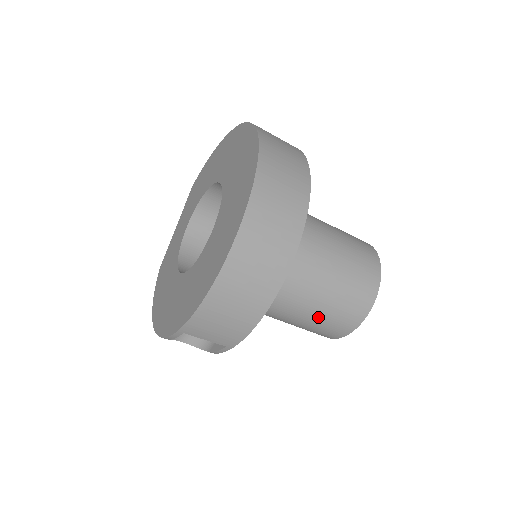
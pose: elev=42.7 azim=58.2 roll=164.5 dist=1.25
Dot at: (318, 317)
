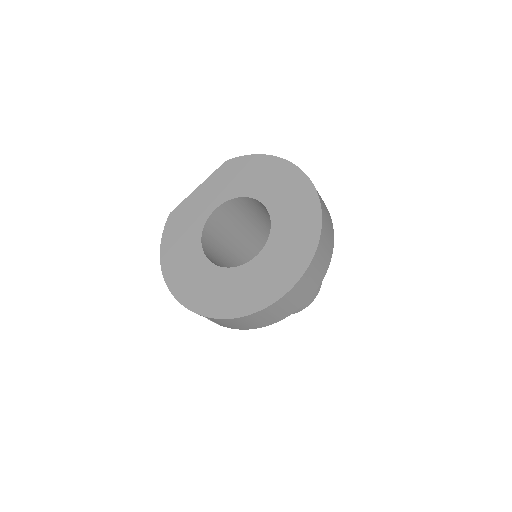
Dot at: occluded
